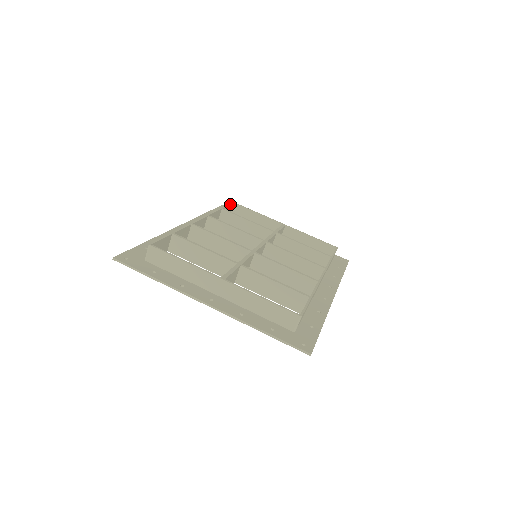
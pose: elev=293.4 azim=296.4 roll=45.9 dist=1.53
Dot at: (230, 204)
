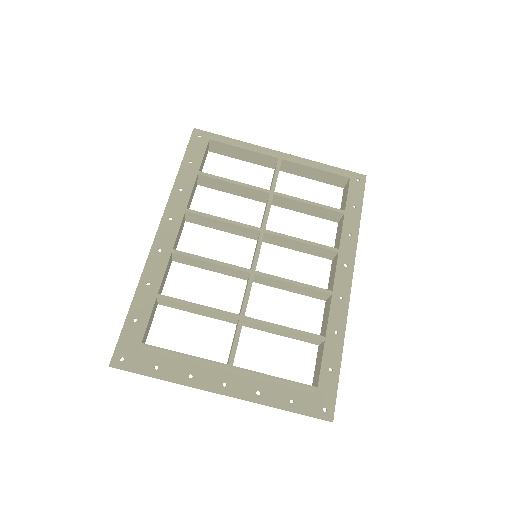
Dot at: (205, 149)
